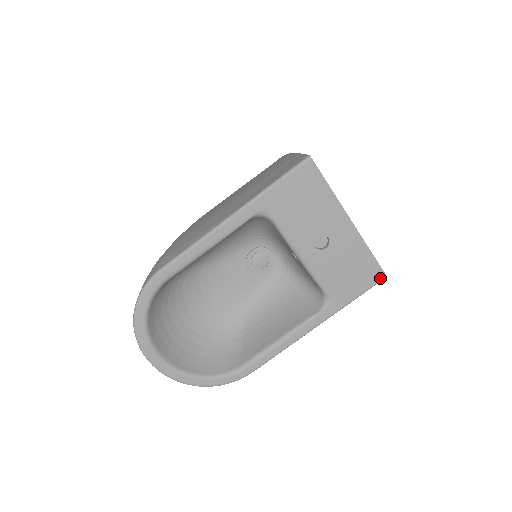
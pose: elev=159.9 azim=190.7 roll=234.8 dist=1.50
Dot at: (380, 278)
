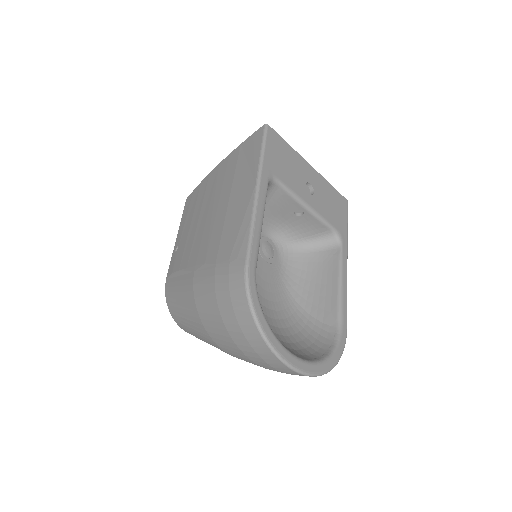
Dot at: (346, 204)
